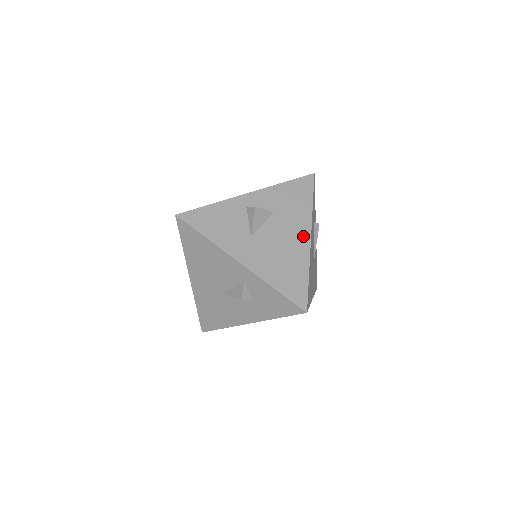
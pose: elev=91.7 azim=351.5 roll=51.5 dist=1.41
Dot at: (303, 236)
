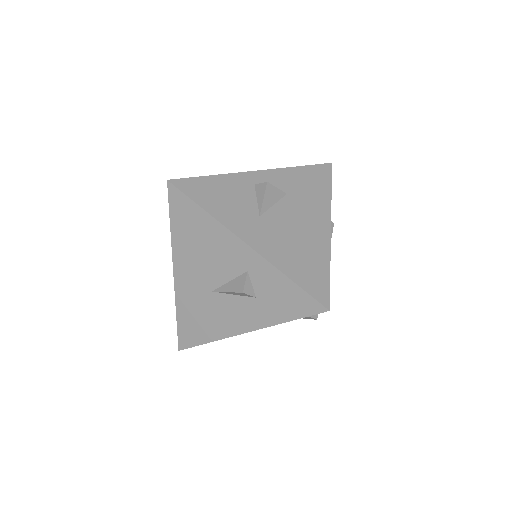
Dot at: (322, 224)
